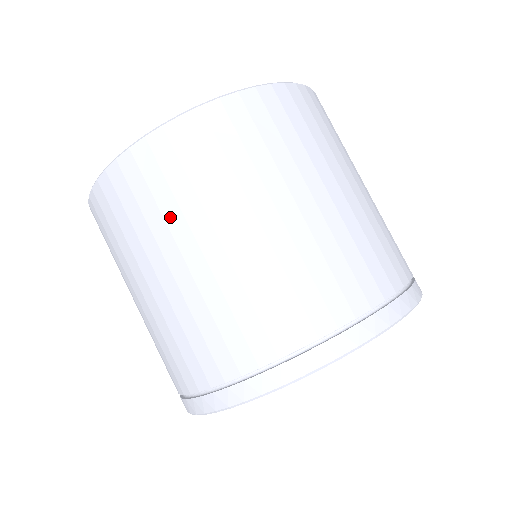
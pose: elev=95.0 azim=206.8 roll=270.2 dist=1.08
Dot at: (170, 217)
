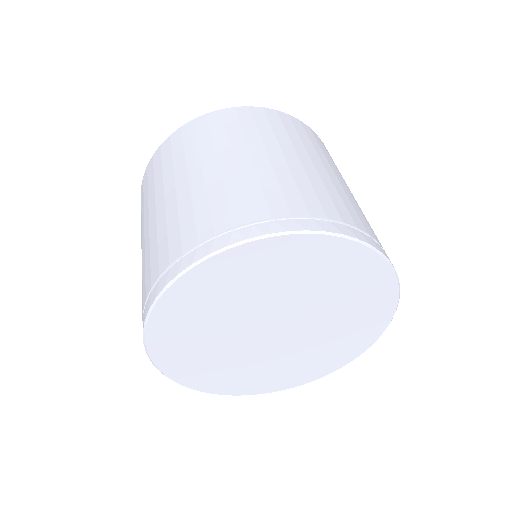
Dot at: (157, 184)
